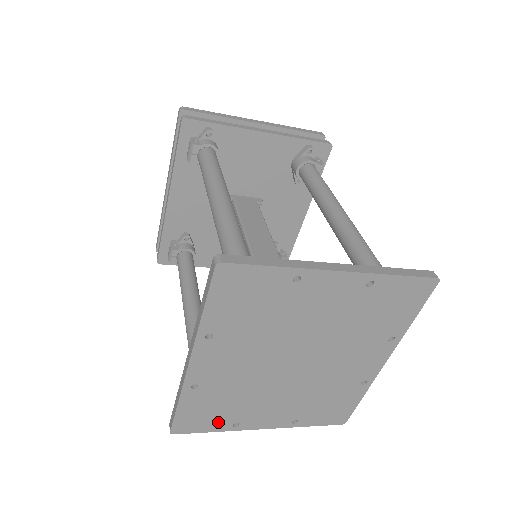
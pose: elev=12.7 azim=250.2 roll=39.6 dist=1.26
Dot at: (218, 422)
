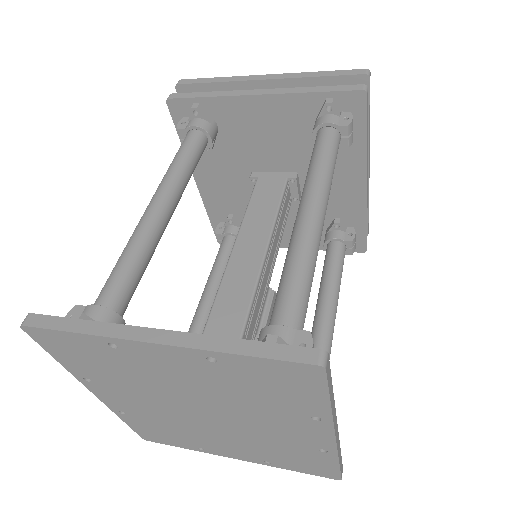
Dot at: (180, 442)
